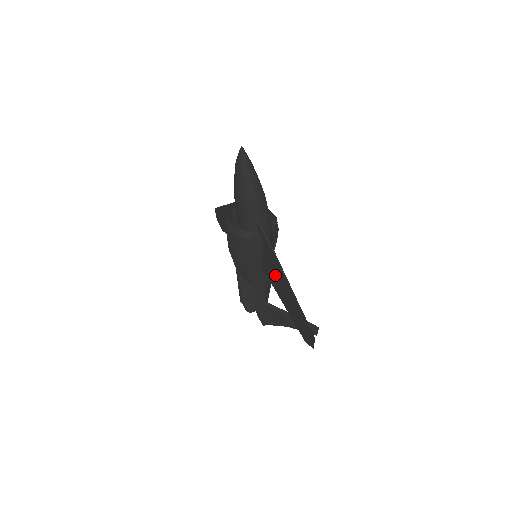
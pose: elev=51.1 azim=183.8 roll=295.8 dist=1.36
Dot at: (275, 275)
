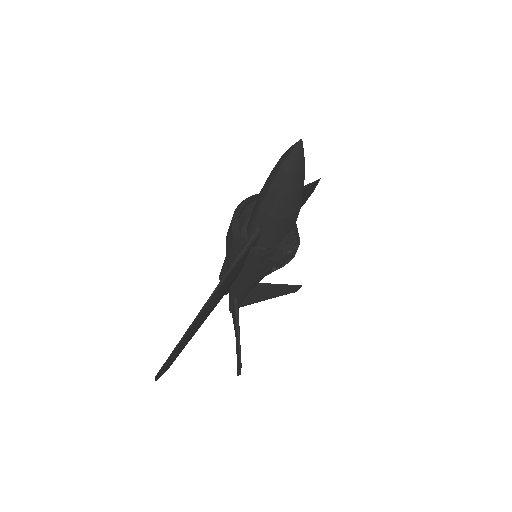
Dot at: occluded
